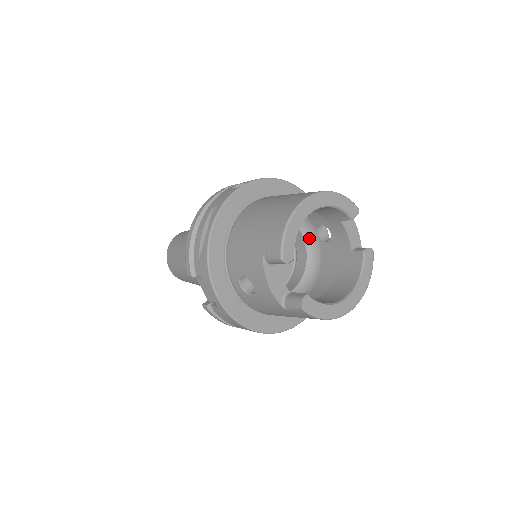
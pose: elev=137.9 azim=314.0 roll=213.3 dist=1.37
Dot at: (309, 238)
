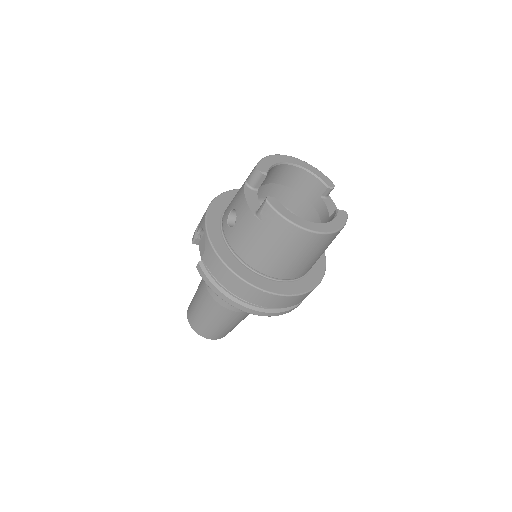
Dot at: occluded
